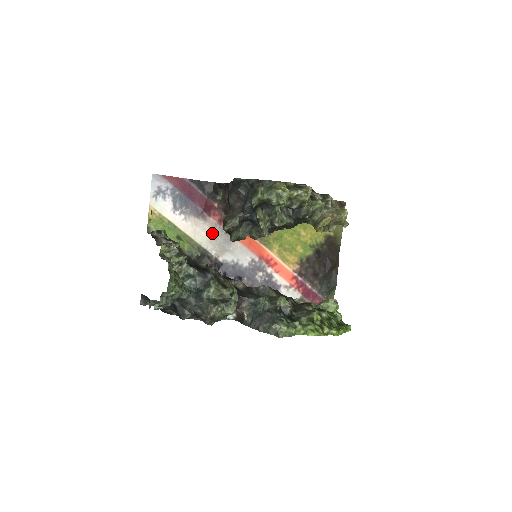
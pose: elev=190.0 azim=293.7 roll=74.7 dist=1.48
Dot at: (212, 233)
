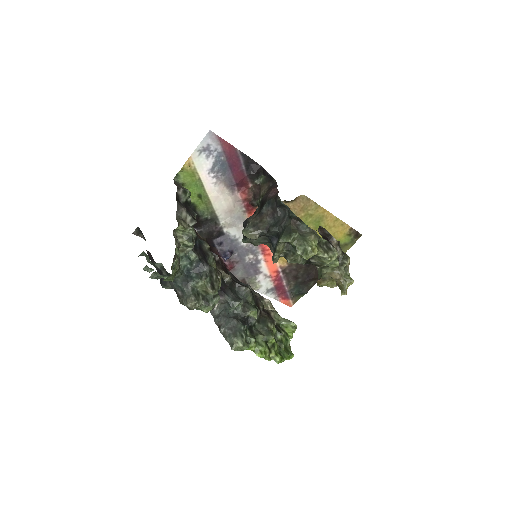
Dot at: (232, 206)
